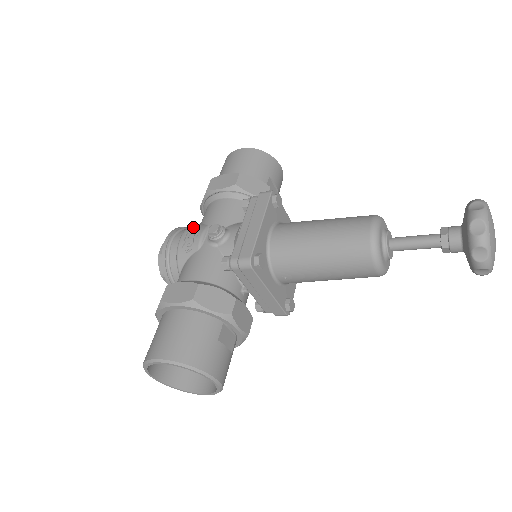
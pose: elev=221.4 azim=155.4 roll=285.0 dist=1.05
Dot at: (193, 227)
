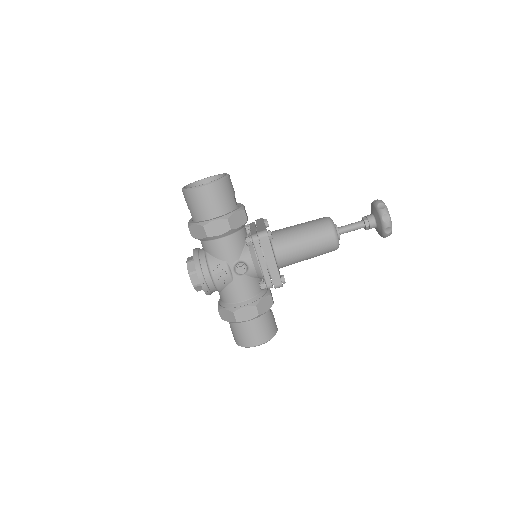
Dot at: (216, 267)
